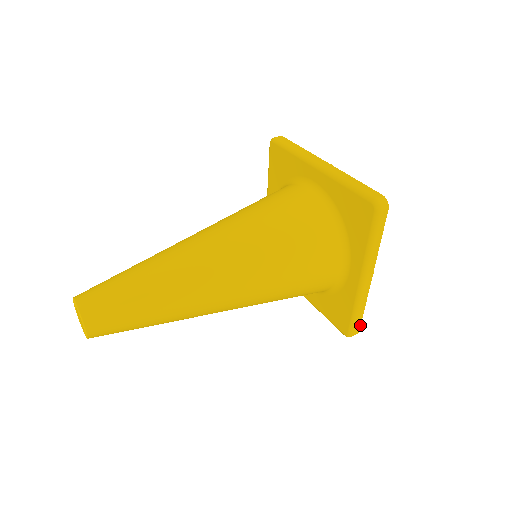
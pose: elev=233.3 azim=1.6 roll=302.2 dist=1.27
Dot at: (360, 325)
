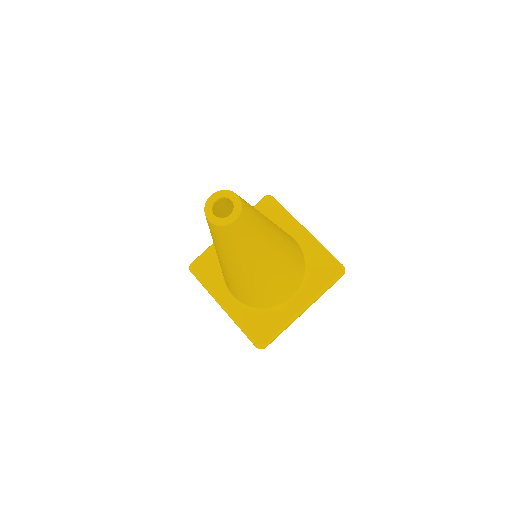
Dot at: occluded
